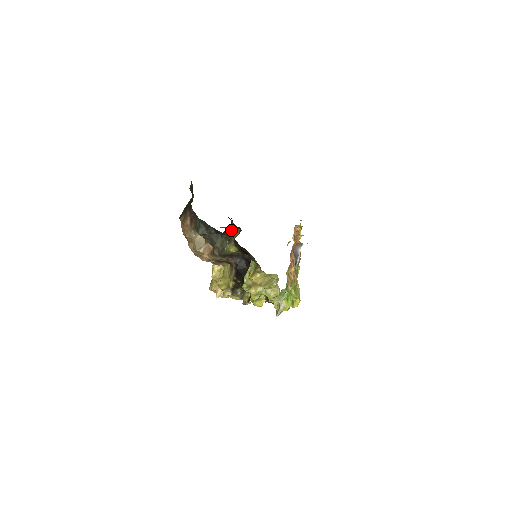
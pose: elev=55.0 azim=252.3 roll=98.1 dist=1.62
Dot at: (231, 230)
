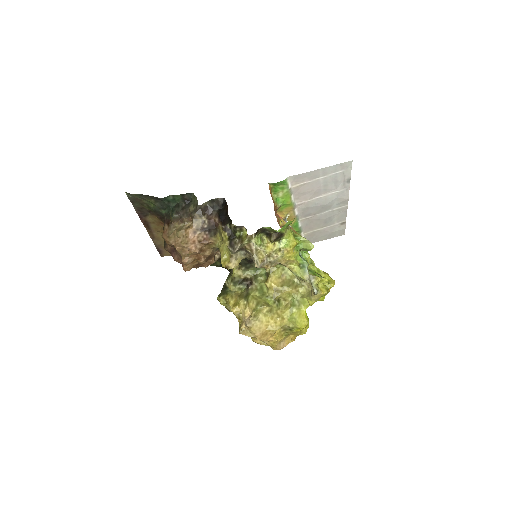
Dot at: occluded
